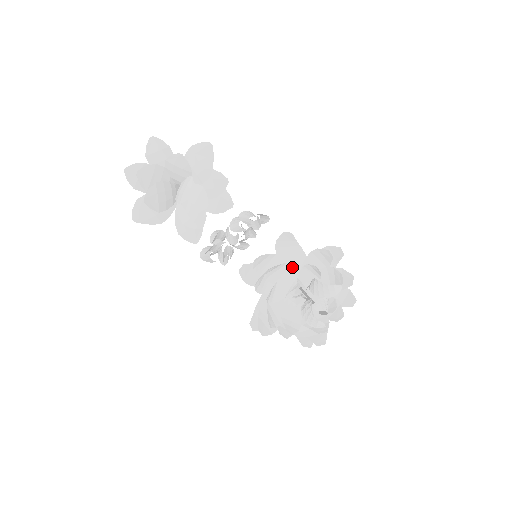
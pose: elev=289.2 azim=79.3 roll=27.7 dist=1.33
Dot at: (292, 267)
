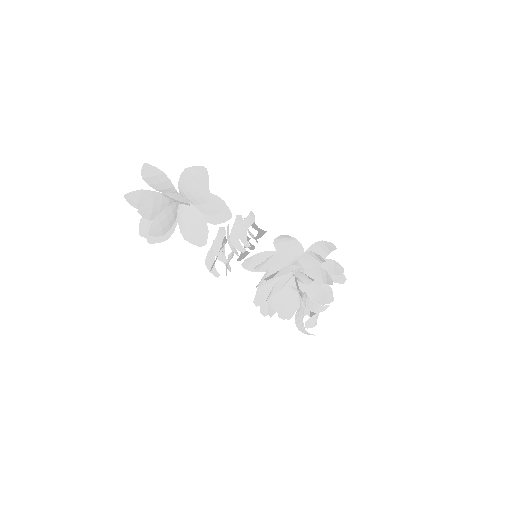
Dot at: (288, 267)
